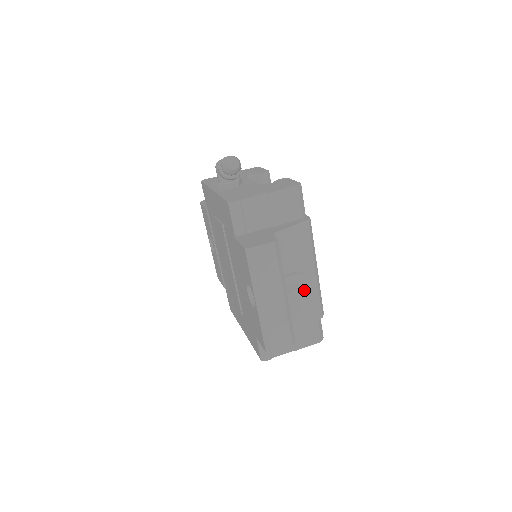
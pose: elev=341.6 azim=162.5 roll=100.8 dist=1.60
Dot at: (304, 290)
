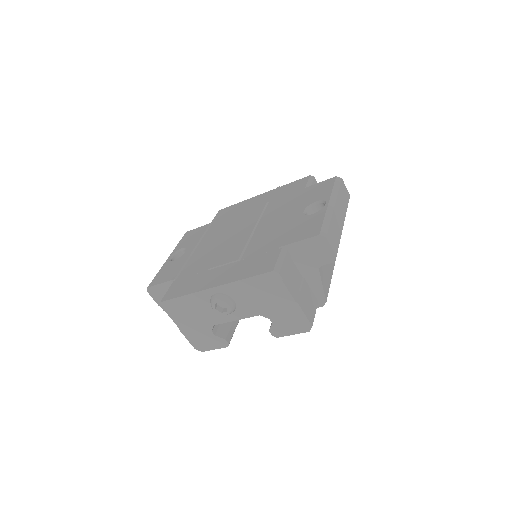
Dot at: occluded
